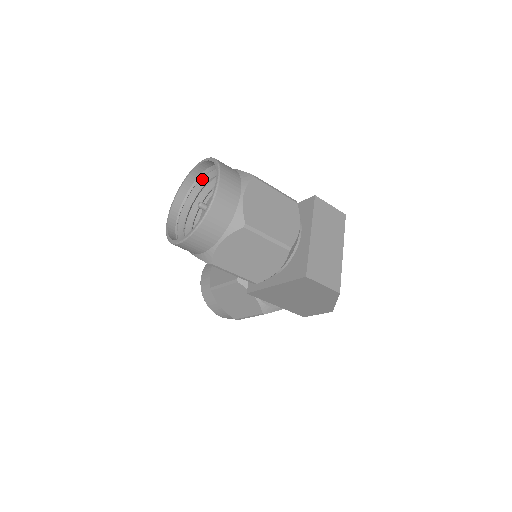
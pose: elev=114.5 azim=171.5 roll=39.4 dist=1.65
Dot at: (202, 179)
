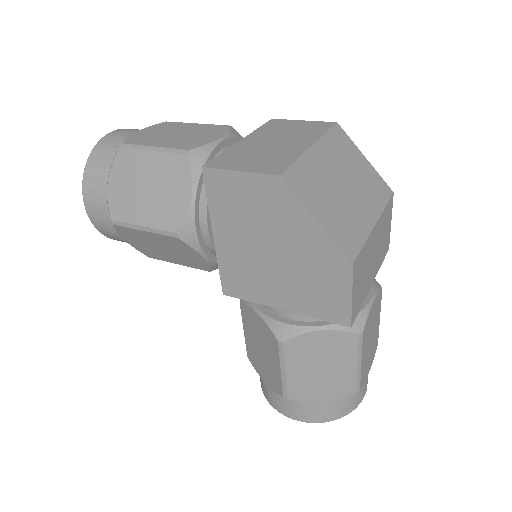
Dot at: occluded
